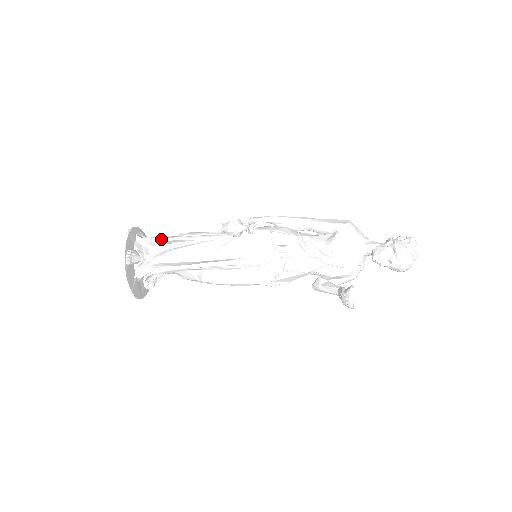
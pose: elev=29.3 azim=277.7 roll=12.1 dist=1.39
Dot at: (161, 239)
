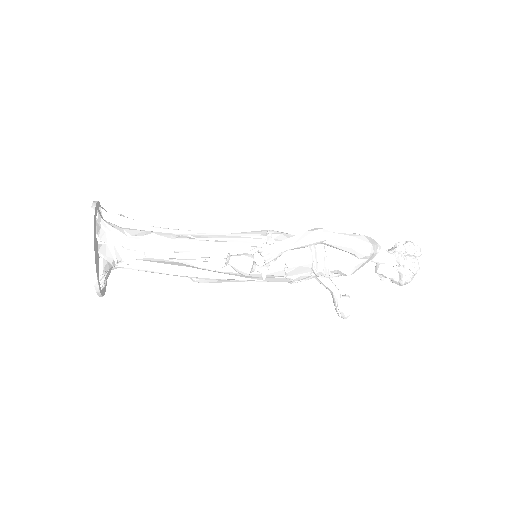
Dot at: occluded
